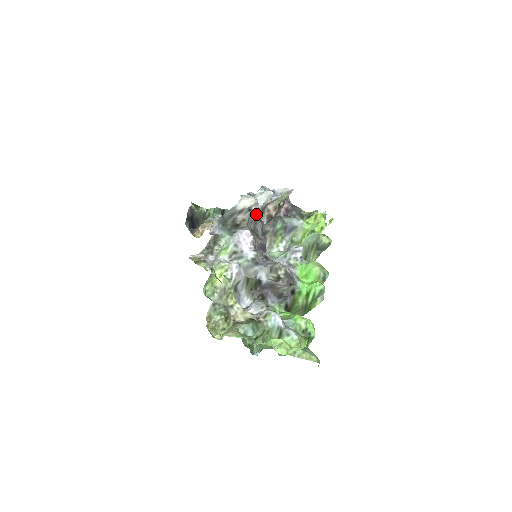
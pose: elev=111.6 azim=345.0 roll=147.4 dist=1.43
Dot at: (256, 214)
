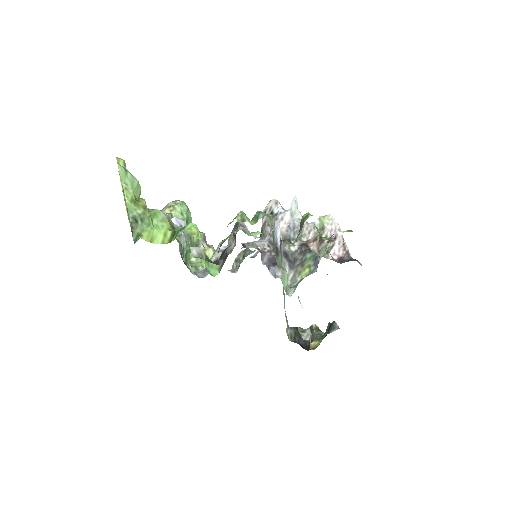
Dot at: (284, 229)
